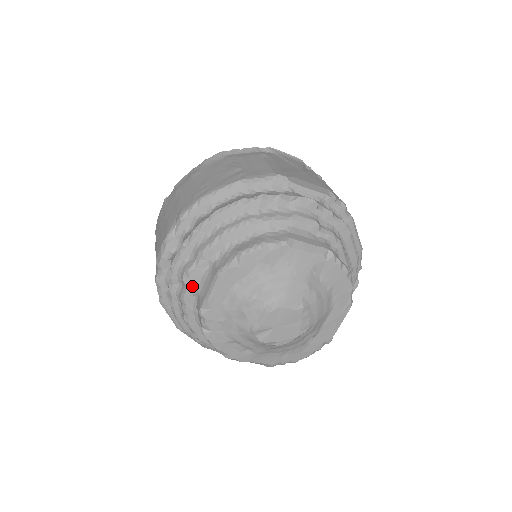
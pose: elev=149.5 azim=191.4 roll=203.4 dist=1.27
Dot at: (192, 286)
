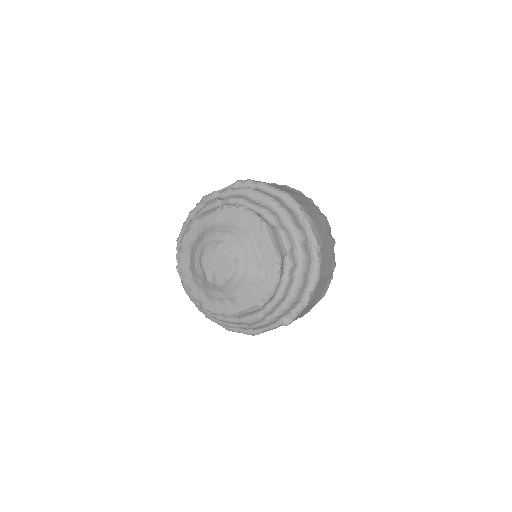
Dot at: occluded
